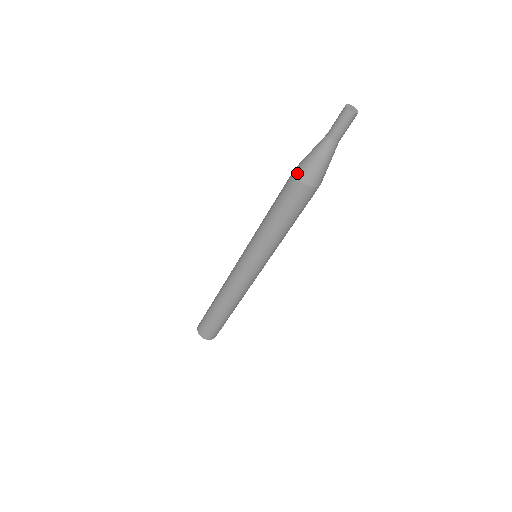
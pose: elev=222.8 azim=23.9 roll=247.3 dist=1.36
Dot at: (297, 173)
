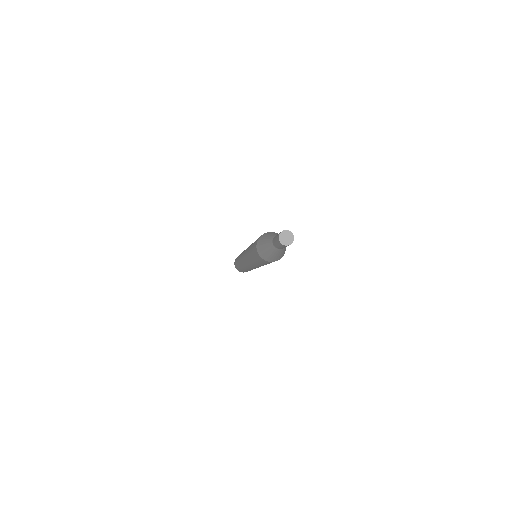
Dot at: (257, 248)
